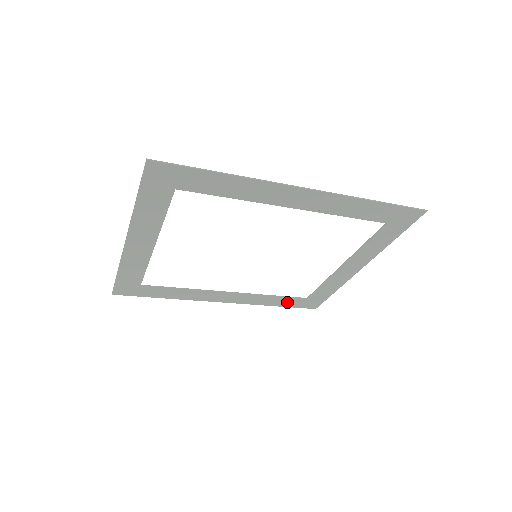
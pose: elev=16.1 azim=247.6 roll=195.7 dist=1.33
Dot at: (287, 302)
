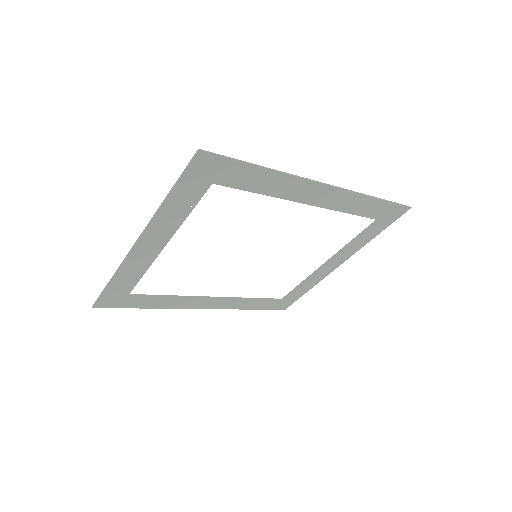
Dot at: (263, 304)
